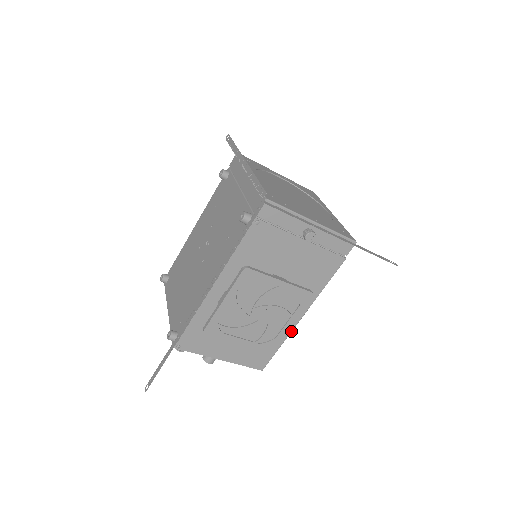
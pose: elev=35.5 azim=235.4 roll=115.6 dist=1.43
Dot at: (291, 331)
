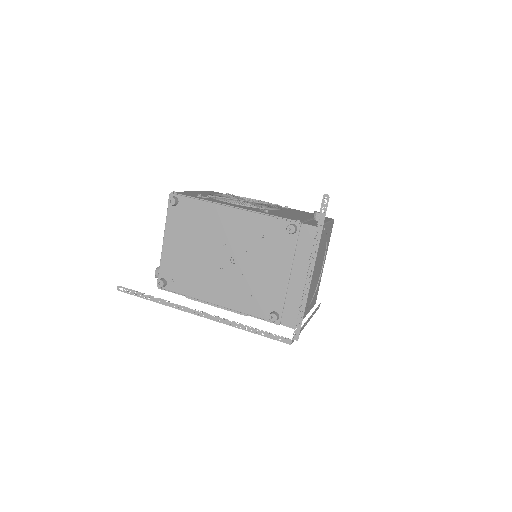
Dot at: occluded
